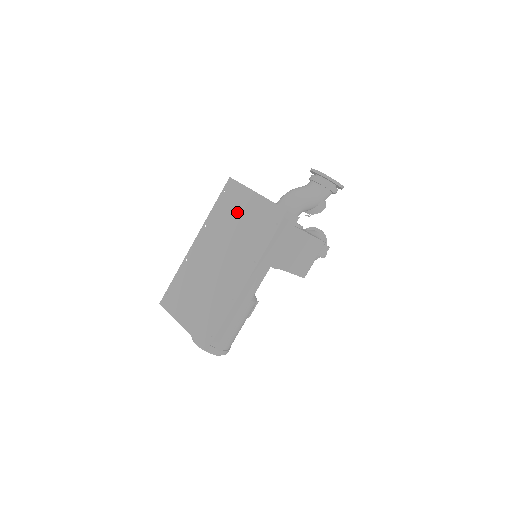
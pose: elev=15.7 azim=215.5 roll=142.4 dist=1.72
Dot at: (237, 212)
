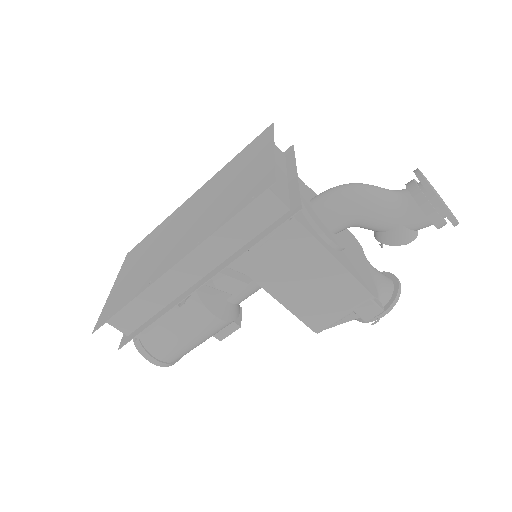
Dot at: (241, 169)
